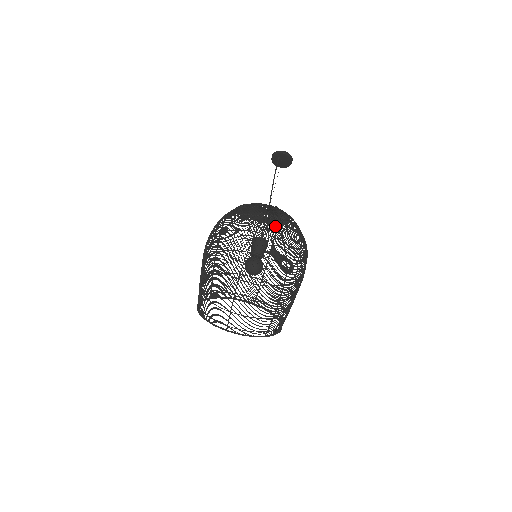
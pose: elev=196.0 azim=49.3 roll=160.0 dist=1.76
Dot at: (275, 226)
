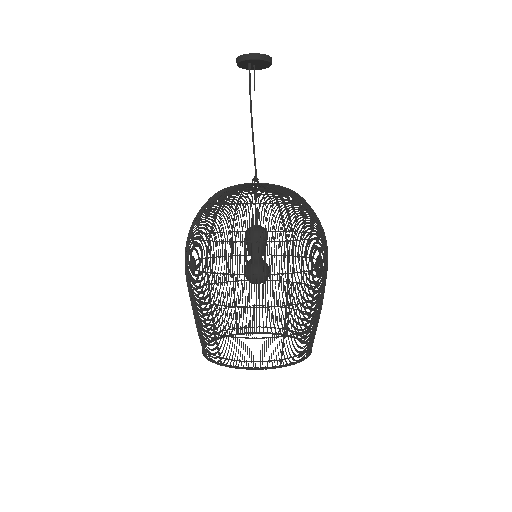
Dot at: (285, 254)
